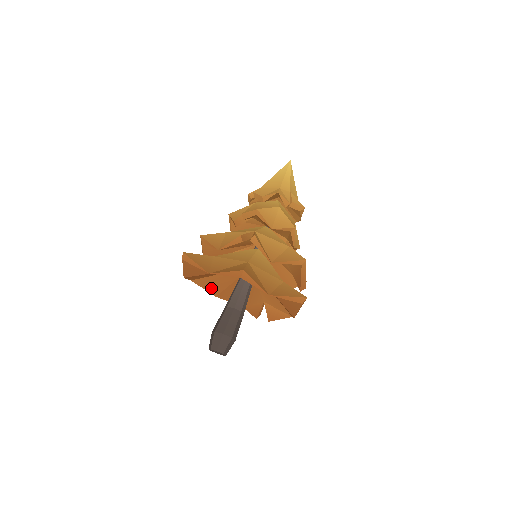
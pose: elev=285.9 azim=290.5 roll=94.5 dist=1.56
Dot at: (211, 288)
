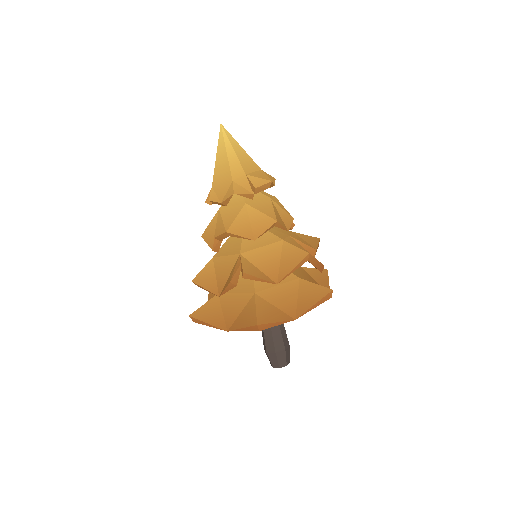
Dot at: occluded
